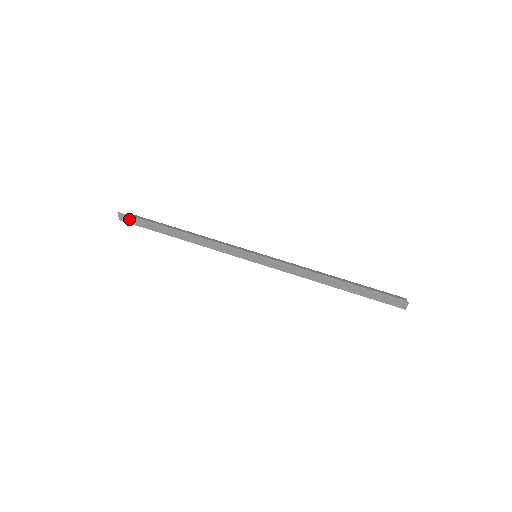
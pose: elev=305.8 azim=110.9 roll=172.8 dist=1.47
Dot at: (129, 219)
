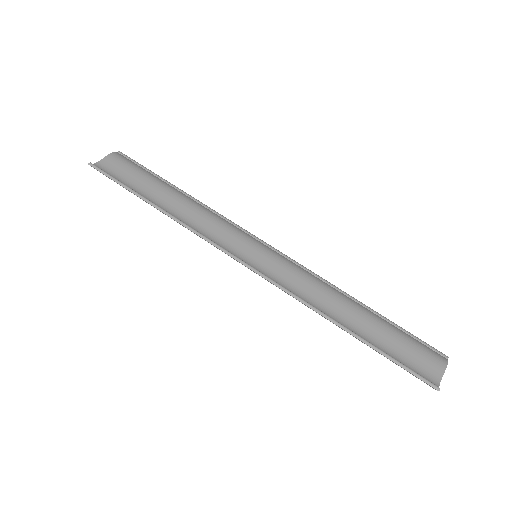
Dot at: (103, 174)
